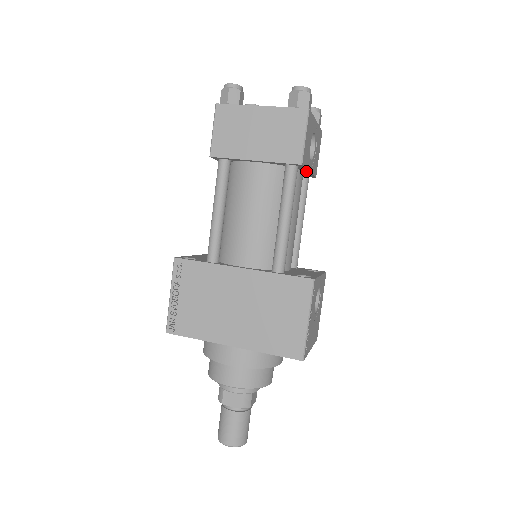
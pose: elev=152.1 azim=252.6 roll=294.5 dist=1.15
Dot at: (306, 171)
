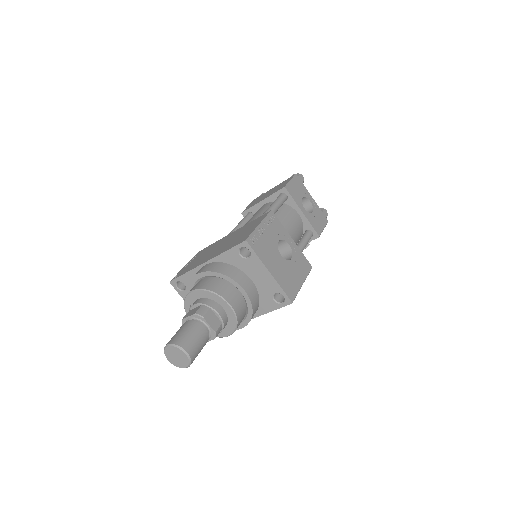
Dot at: (300, 212)
